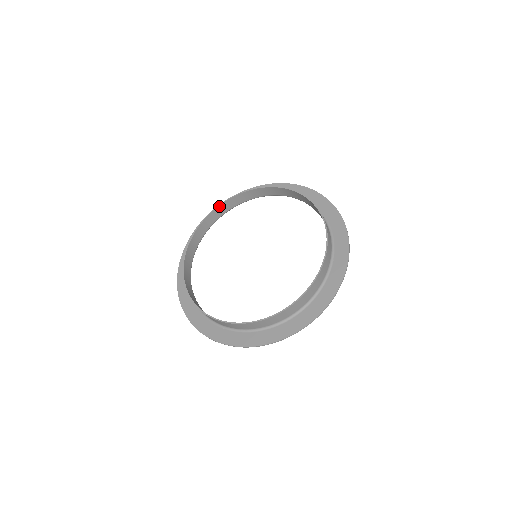
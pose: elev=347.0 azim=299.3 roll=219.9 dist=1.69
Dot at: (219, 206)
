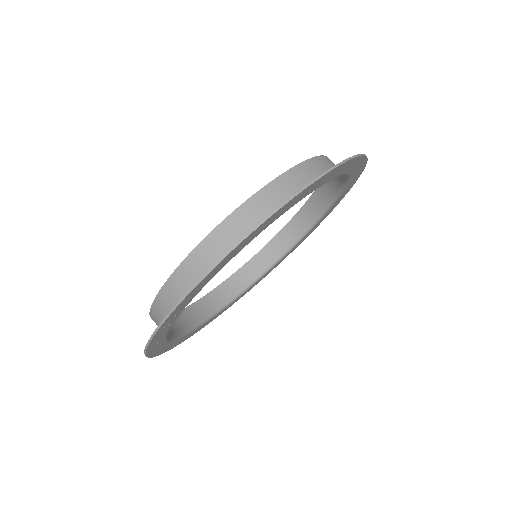
Dot at: (262, 250)
